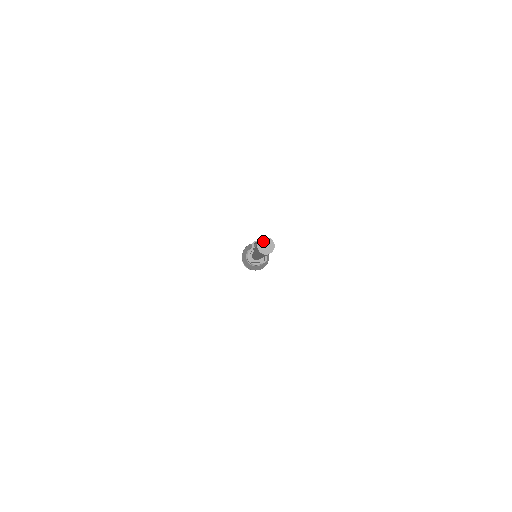
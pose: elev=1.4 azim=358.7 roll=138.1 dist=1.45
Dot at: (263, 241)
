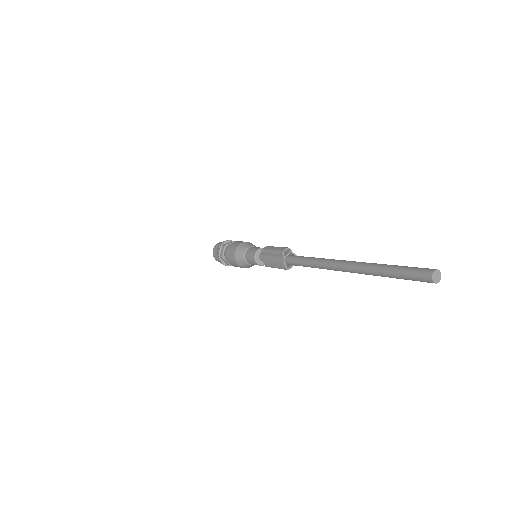
Dot at: (434, 275)
